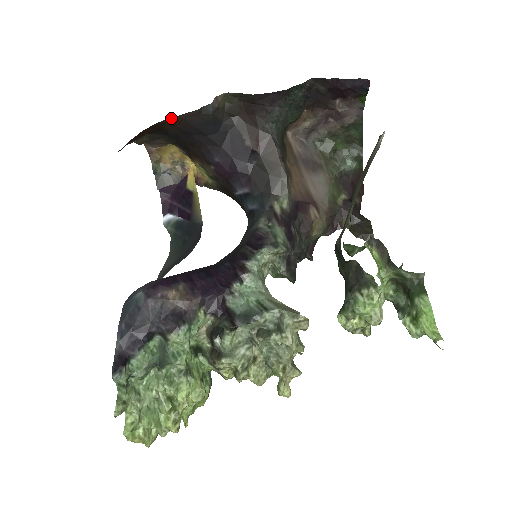
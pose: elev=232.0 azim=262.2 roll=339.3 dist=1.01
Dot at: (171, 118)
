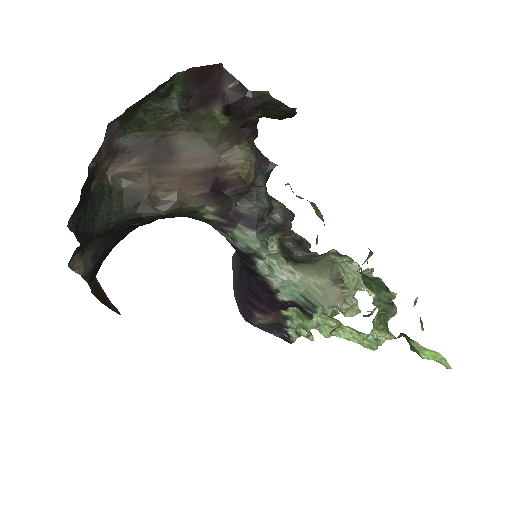
Dot at: (91, 290)
